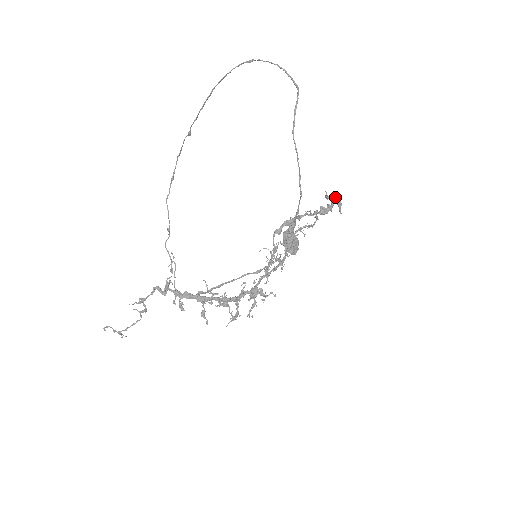
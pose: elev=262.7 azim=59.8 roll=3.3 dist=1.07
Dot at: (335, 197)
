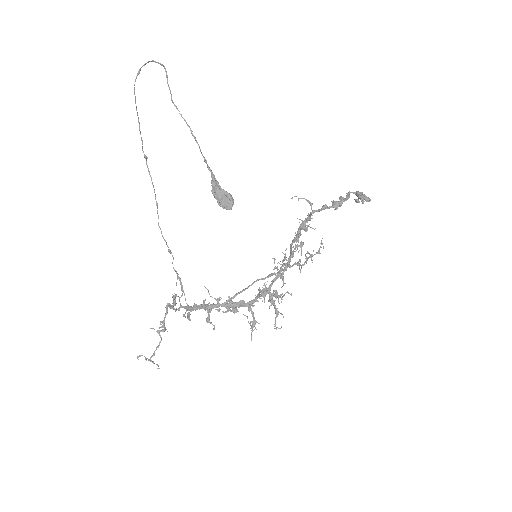
Dot at: (355, 193)
